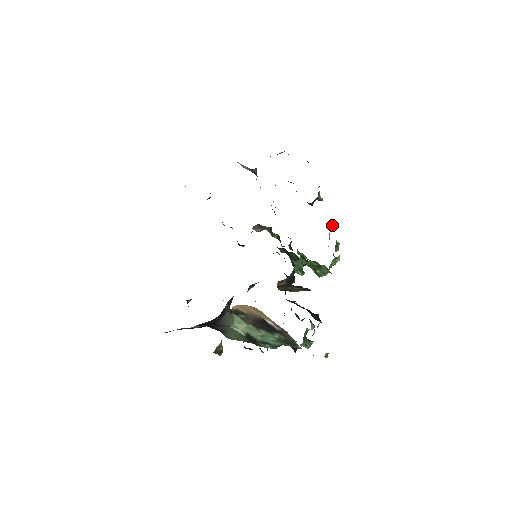
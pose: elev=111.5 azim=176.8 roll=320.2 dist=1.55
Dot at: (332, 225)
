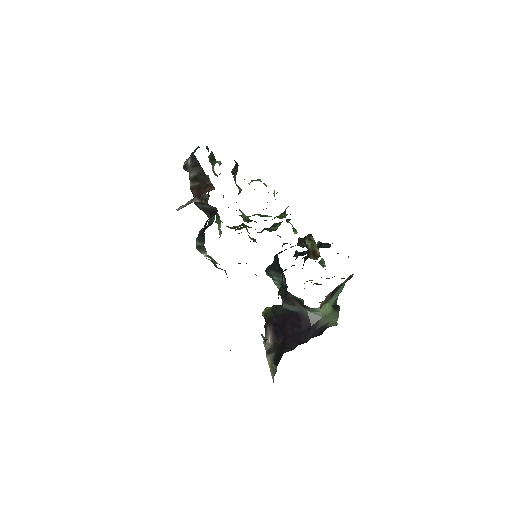
Dot at: occluded
